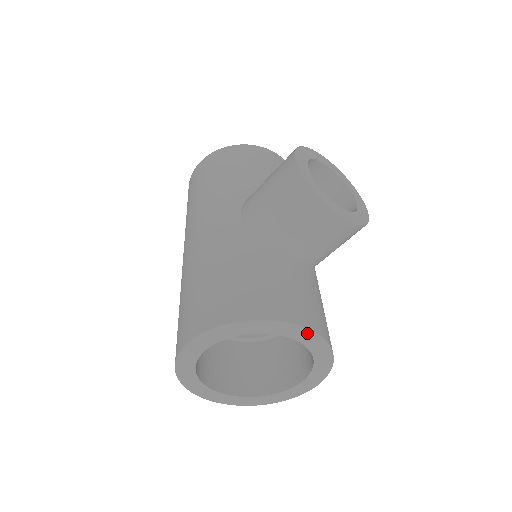
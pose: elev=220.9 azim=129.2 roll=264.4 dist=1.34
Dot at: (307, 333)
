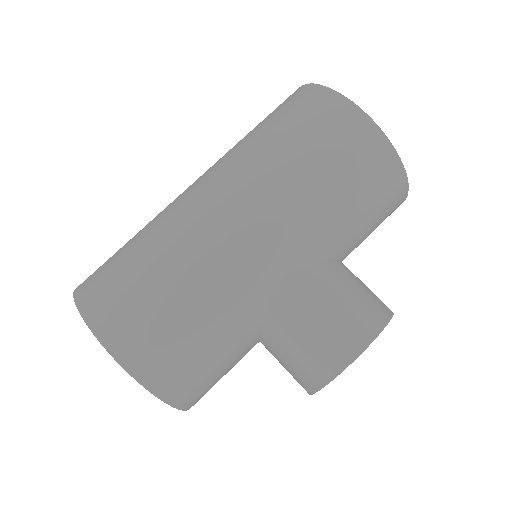
Dot at: occluded
